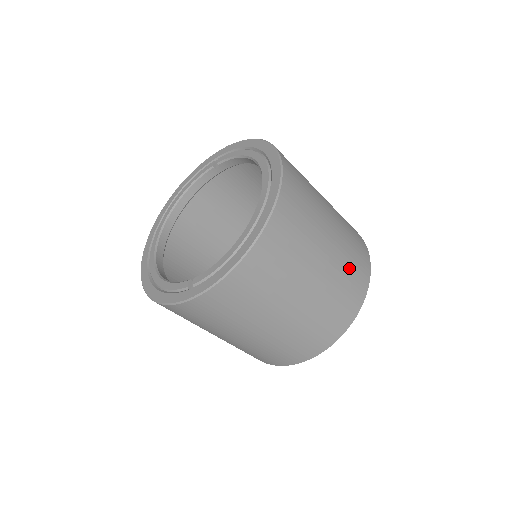
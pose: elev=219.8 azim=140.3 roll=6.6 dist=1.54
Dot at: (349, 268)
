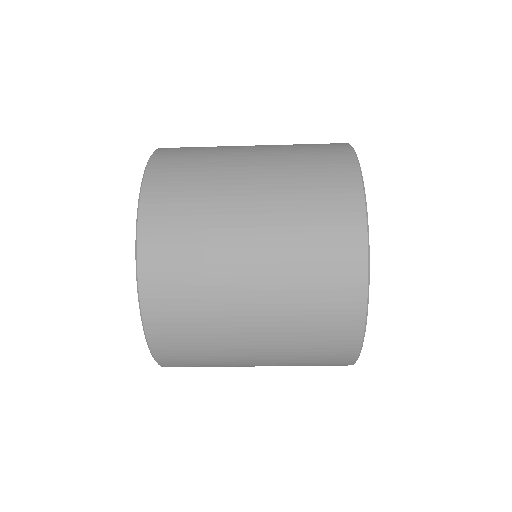
Dot at: (308, 238)
